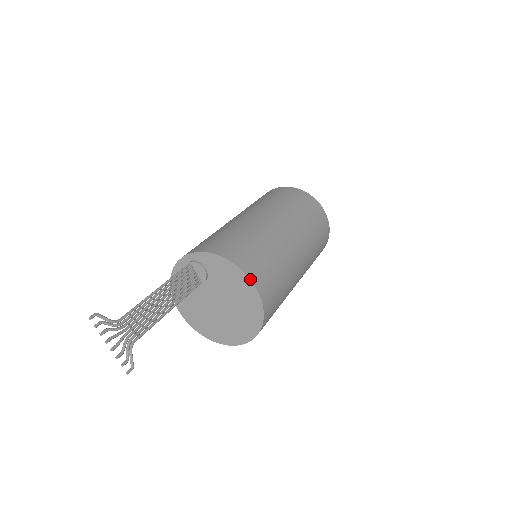
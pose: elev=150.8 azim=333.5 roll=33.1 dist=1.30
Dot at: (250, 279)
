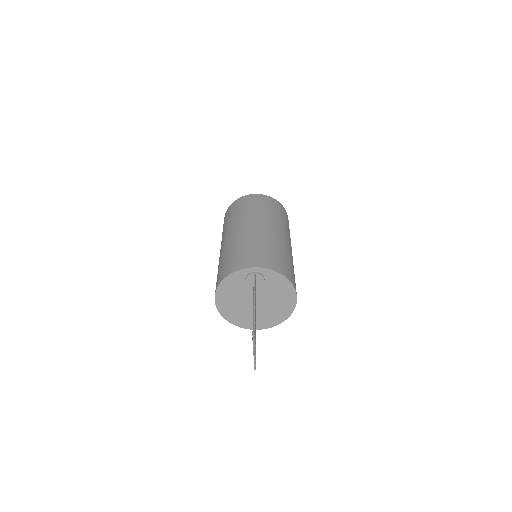
Dot at: (296, 294)
